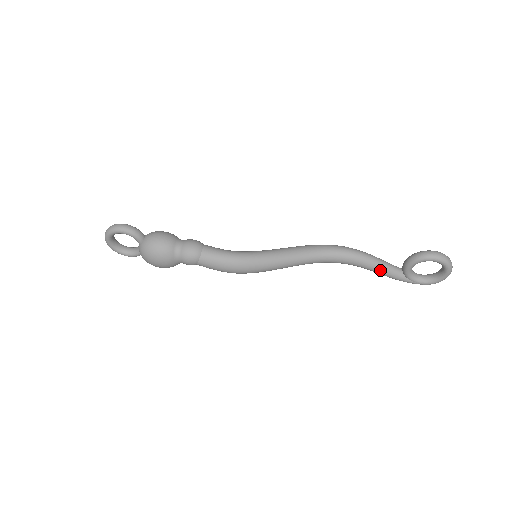
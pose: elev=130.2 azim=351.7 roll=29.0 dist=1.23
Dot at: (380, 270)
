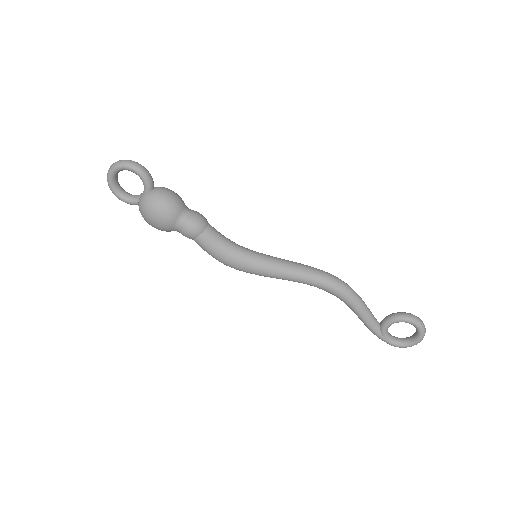
Dot at: (364, 316)
